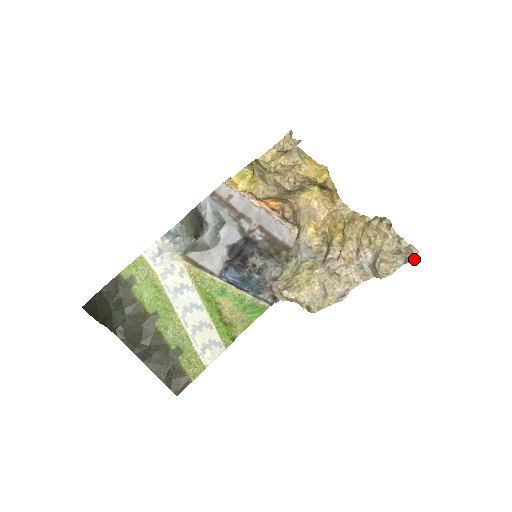
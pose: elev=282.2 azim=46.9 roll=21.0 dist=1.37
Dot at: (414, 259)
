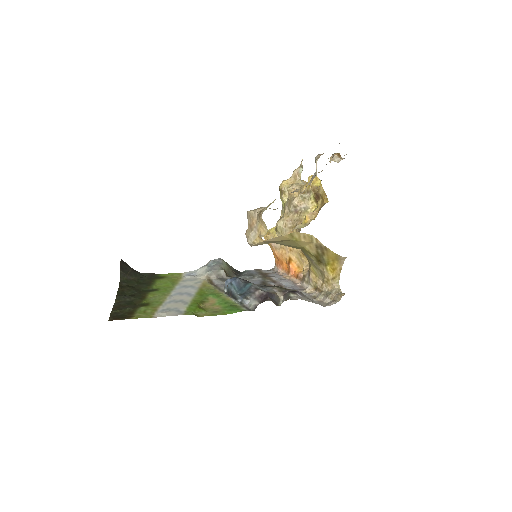
Dot at: occluded
